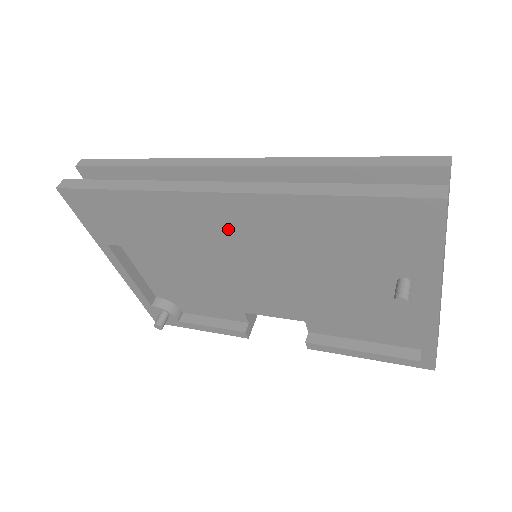
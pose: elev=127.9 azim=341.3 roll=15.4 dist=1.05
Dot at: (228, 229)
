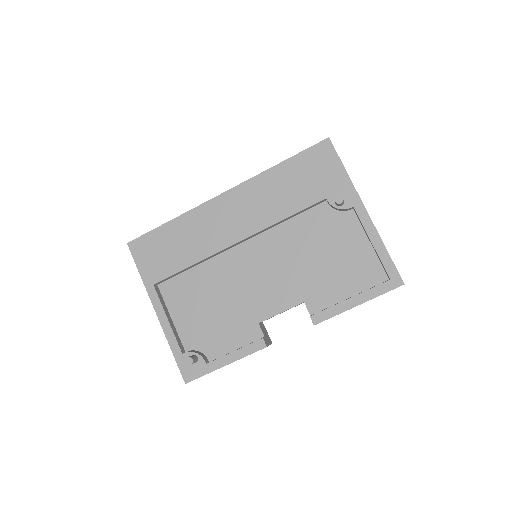
Dot at: (235, 218)
